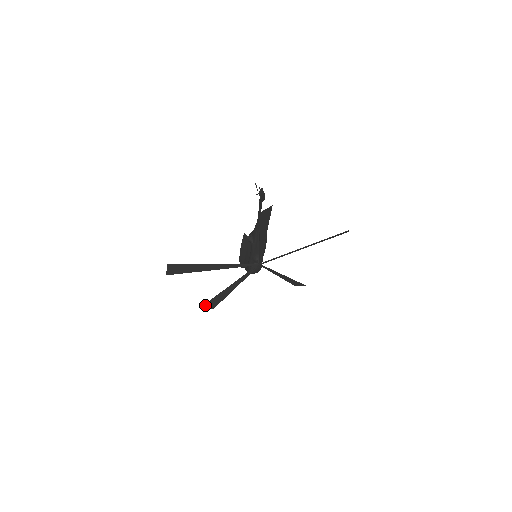
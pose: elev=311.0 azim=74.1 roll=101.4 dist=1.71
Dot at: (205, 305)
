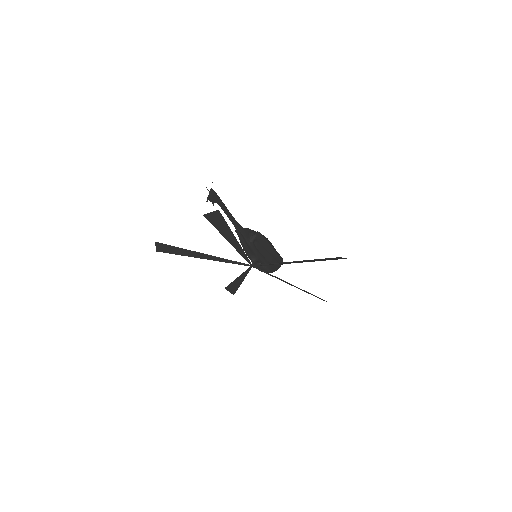
Dot at: (226, 289)
